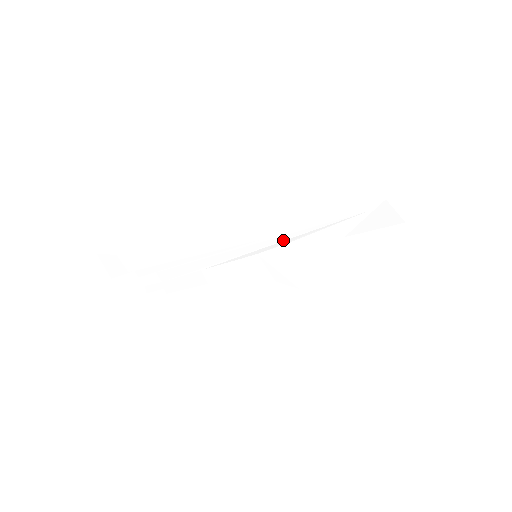
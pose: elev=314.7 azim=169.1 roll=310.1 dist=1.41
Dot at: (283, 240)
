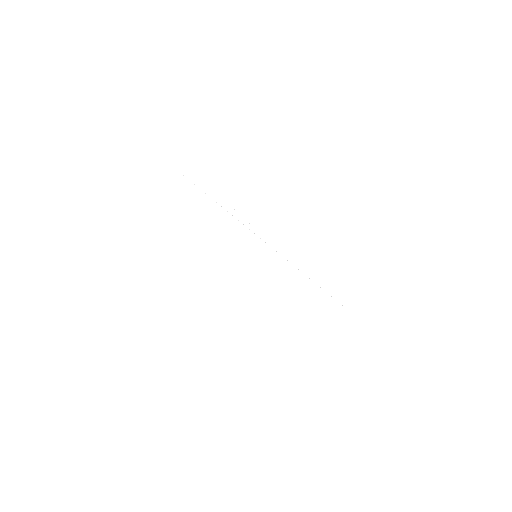
Dot at: (285, 266)
